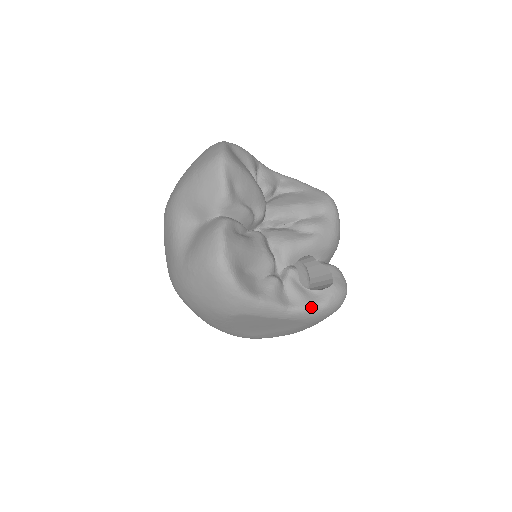
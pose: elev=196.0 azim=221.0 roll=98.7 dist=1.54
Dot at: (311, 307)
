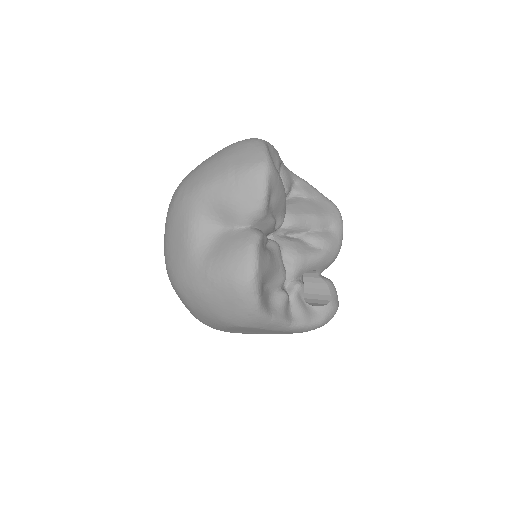
Dot at: (310, 323)
